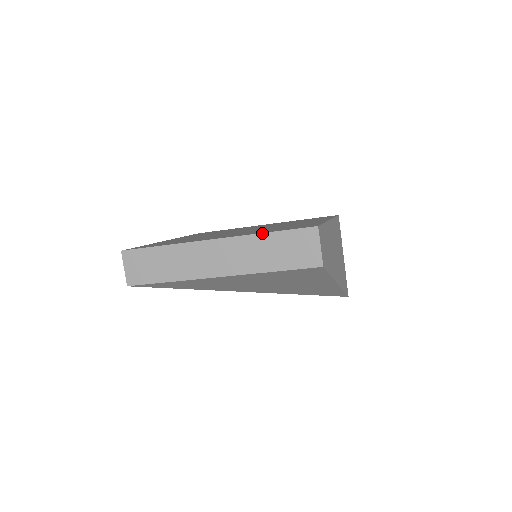
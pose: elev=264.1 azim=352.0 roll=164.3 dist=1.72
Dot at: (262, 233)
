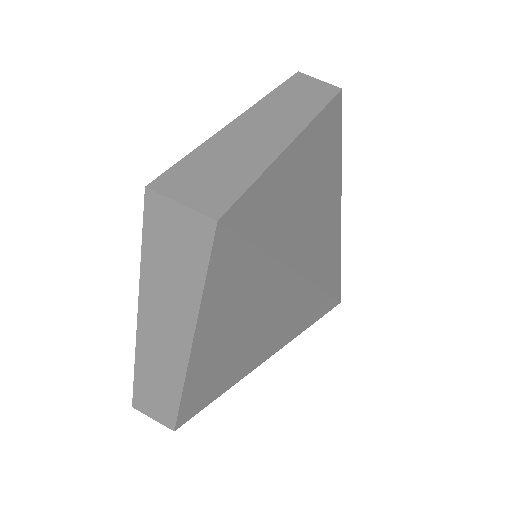
Dot at: (273, 90)
